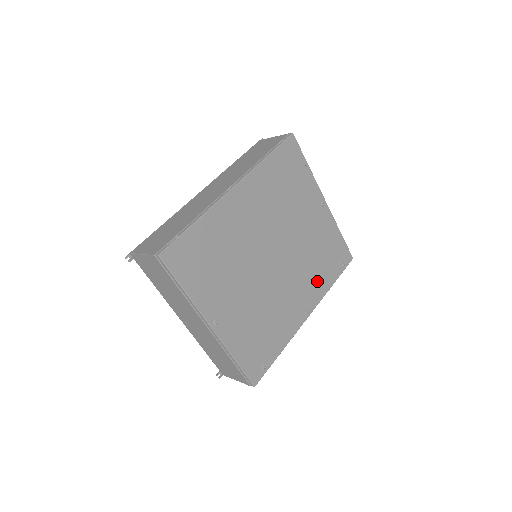
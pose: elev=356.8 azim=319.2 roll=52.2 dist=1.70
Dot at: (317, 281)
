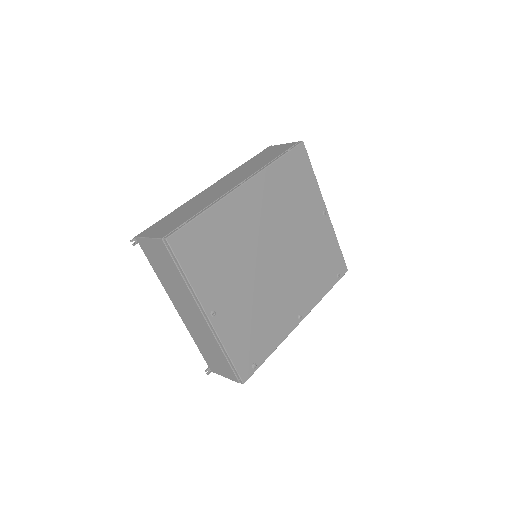
Dot at: (312, 287)
